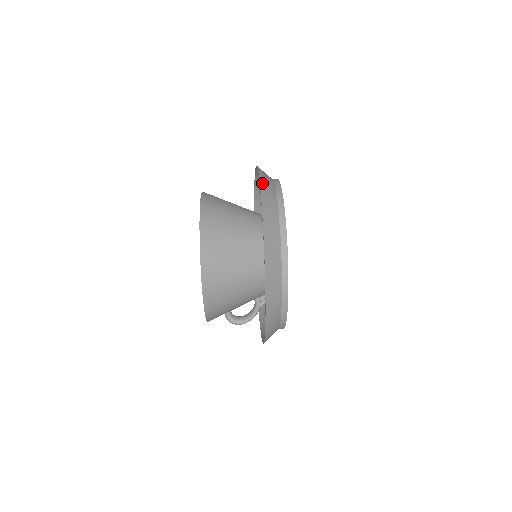
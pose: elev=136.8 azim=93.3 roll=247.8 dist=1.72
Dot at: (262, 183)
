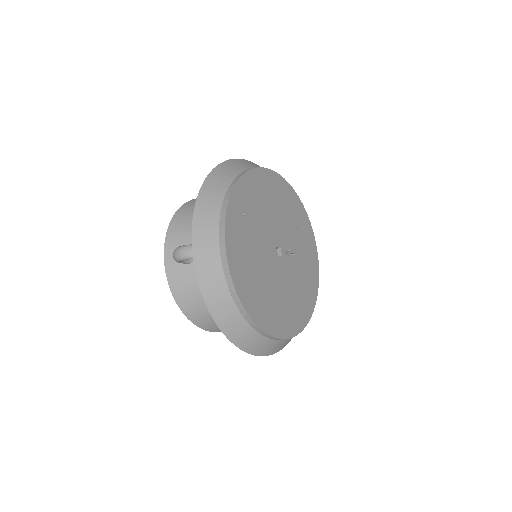
Dot at: occluded
